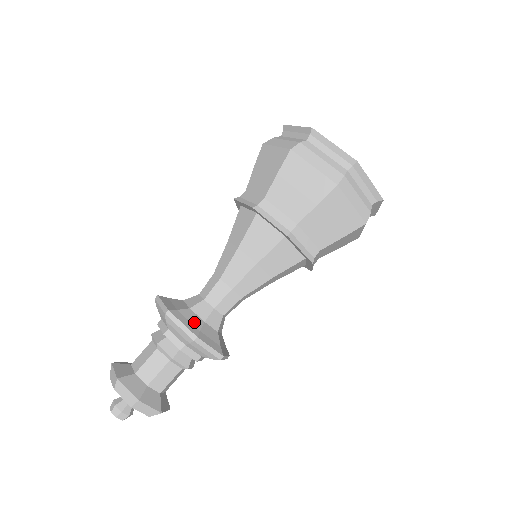
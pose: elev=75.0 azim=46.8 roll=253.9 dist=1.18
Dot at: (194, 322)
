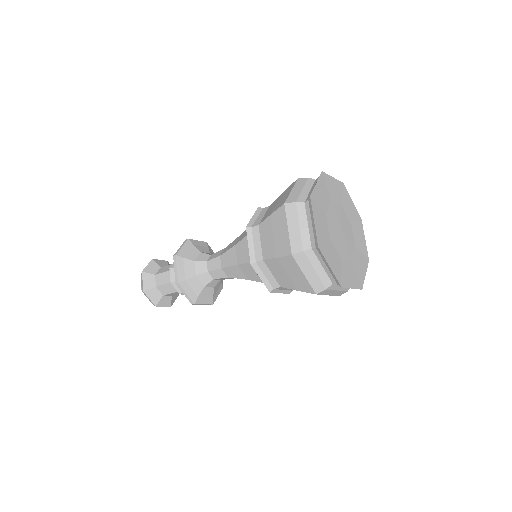
Dot at: (187, 272)
